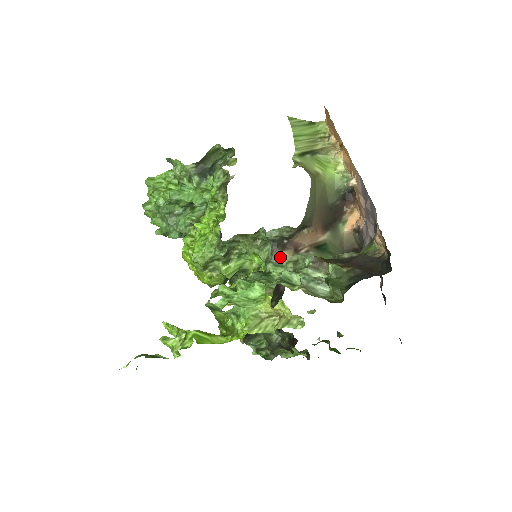
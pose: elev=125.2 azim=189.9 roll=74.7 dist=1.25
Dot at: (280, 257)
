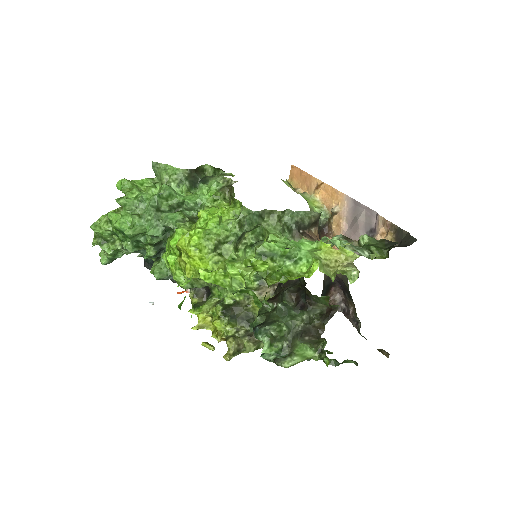
Dot at: occluded
